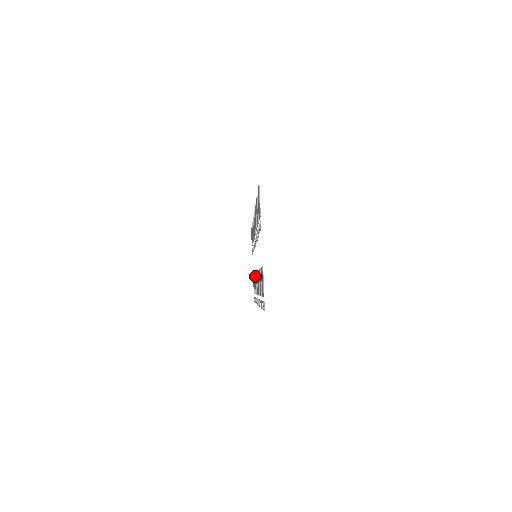
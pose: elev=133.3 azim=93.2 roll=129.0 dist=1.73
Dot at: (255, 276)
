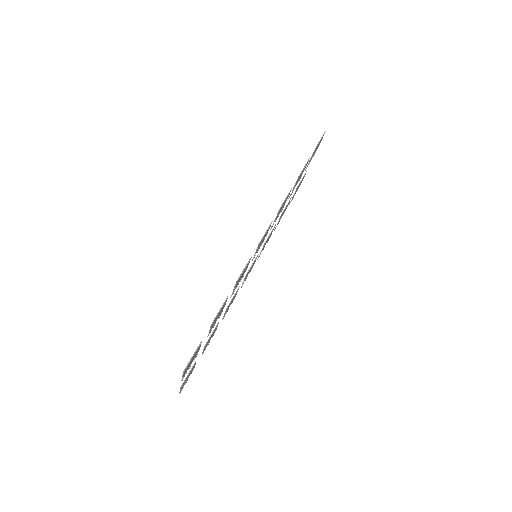
Dot at: (267, 238)
